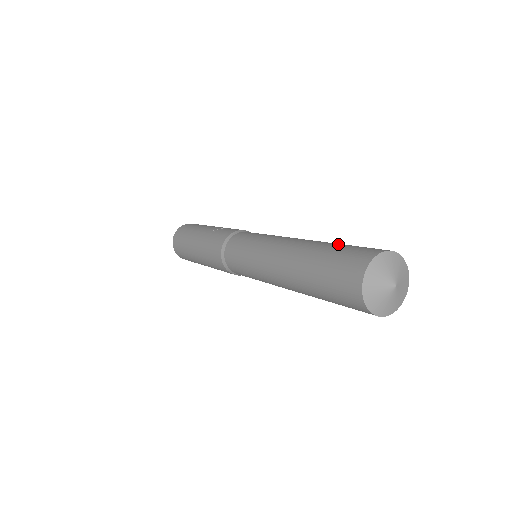
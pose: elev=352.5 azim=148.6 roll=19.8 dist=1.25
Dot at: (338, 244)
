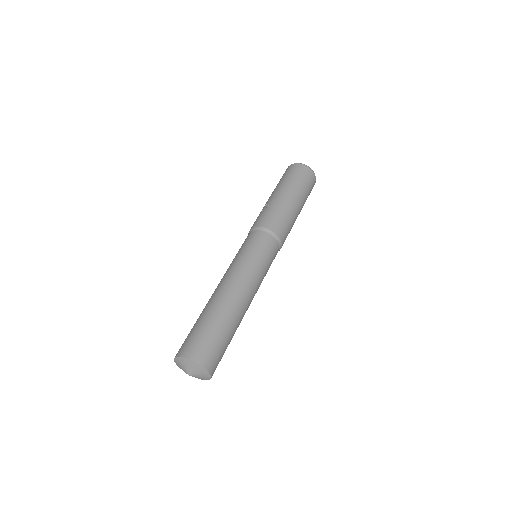
Dot at: (204, 321)
